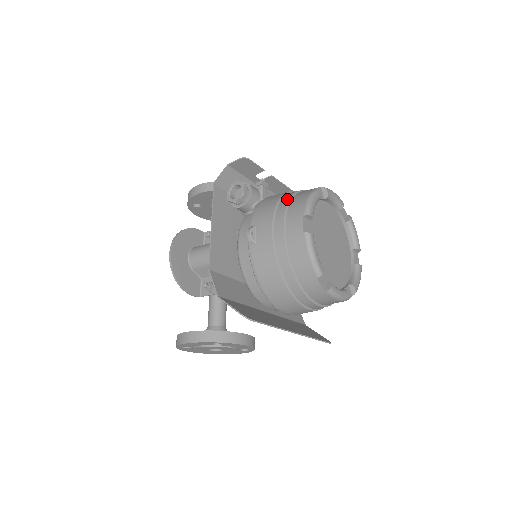
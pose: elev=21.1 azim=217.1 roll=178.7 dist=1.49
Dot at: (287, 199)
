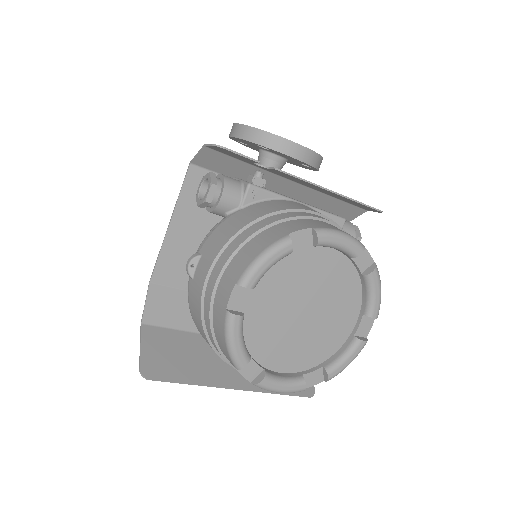
Dot at: (247, 235)
